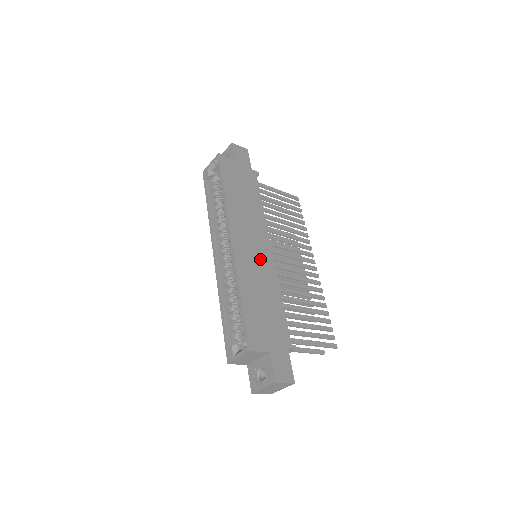
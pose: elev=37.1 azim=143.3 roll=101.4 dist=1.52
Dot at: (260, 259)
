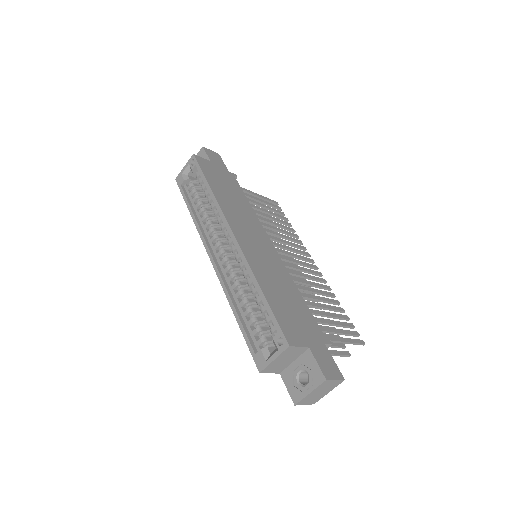
Dot at: (266, 254)
